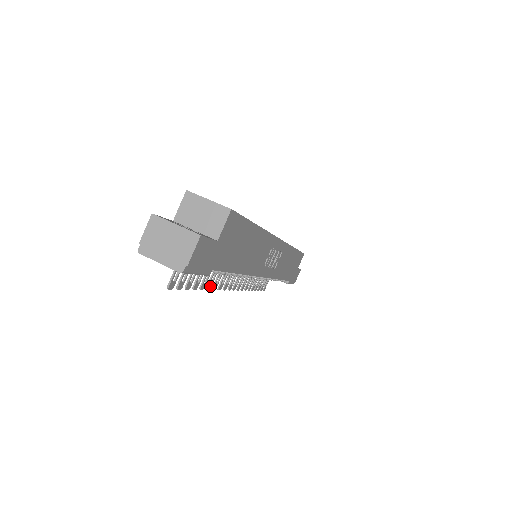
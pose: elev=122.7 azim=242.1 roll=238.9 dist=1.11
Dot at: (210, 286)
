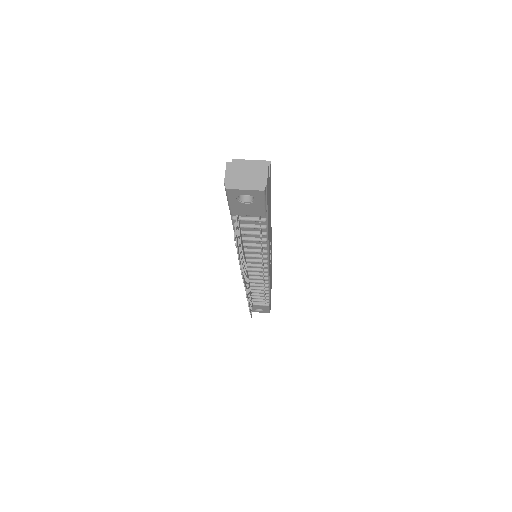
Dot at: occluded
